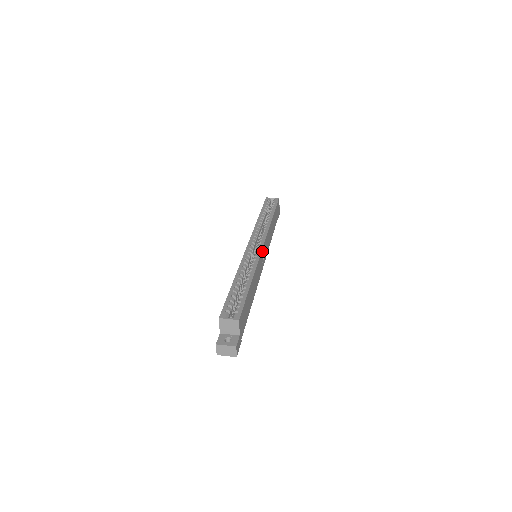
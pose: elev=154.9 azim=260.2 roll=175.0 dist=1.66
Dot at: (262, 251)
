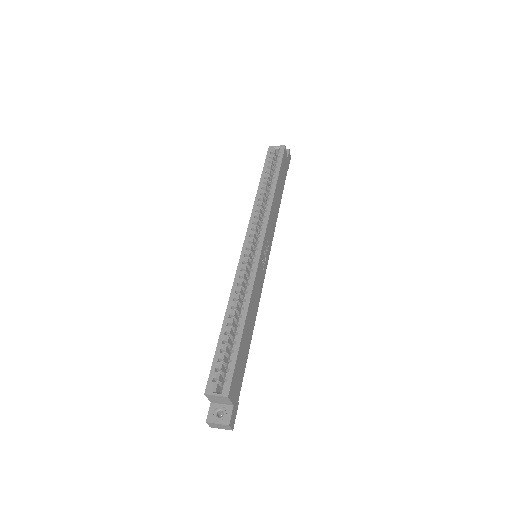
Dot at: (261, 256)
